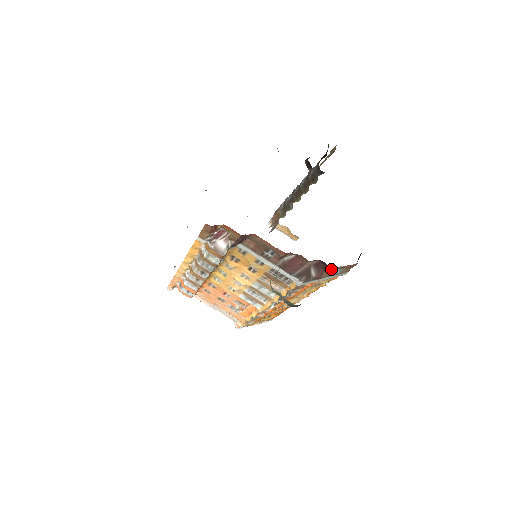
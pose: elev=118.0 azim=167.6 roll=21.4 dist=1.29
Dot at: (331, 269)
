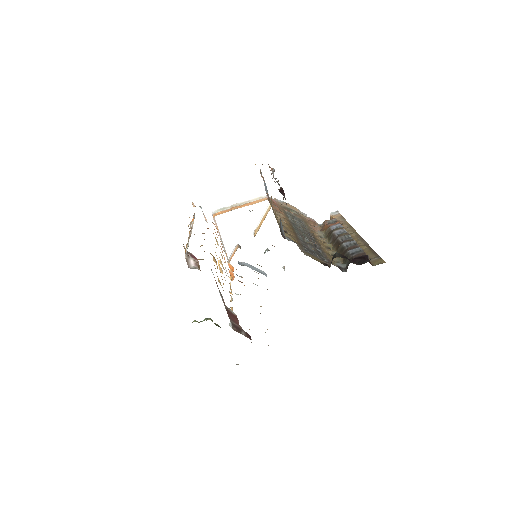
Dot at: occluded
